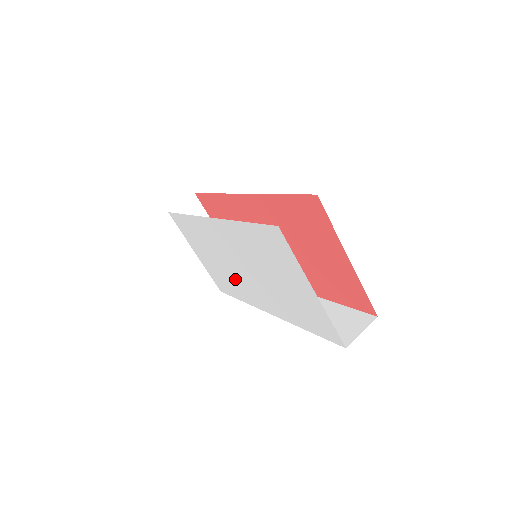
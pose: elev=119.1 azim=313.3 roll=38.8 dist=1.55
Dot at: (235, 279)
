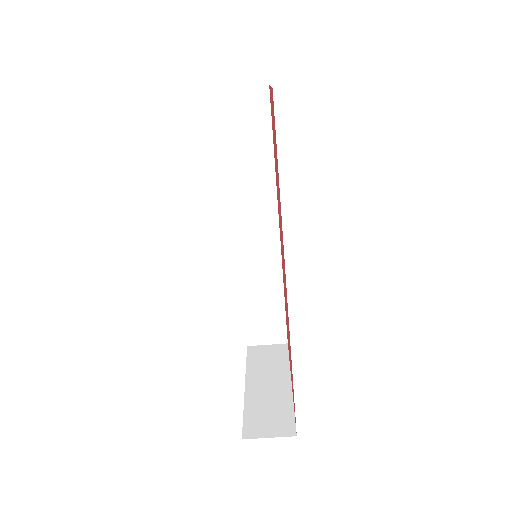
Dot at: occluded
